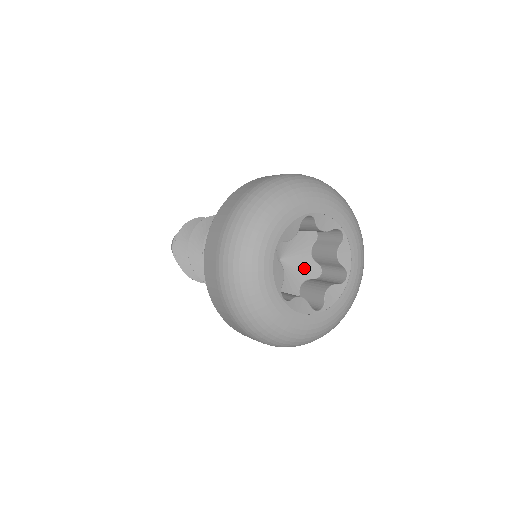
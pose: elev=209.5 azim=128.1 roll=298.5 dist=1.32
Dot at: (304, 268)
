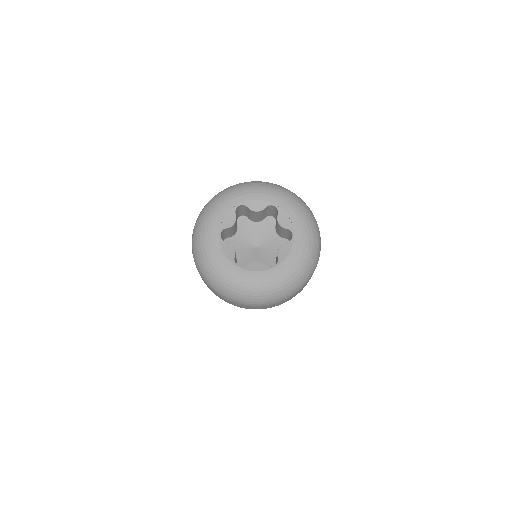
Dot at: (276, 246)
